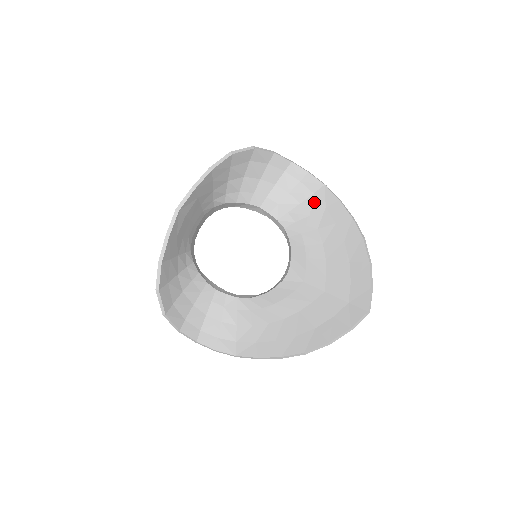
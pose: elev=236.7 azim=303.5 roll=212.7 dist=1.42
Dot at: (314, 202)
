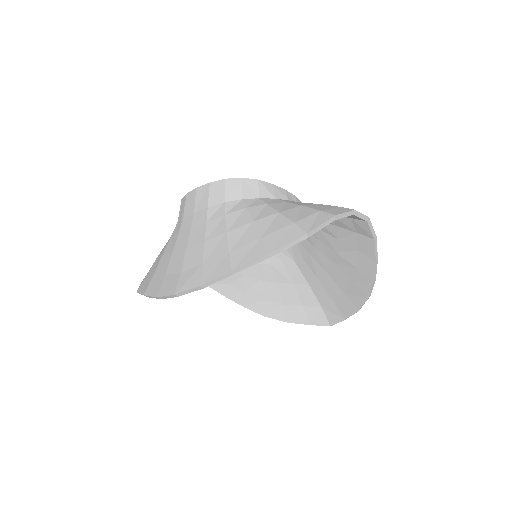
Dot at: (351, 238)
